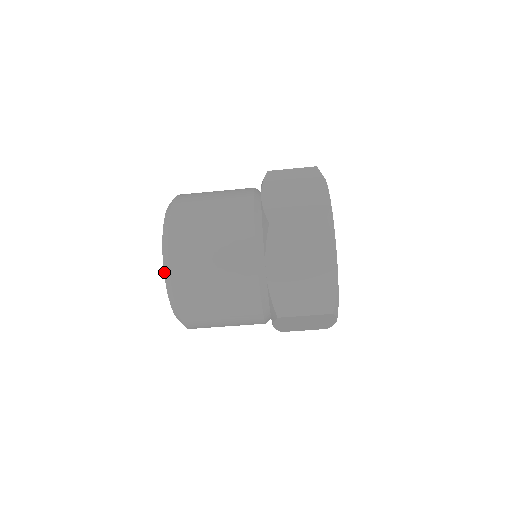
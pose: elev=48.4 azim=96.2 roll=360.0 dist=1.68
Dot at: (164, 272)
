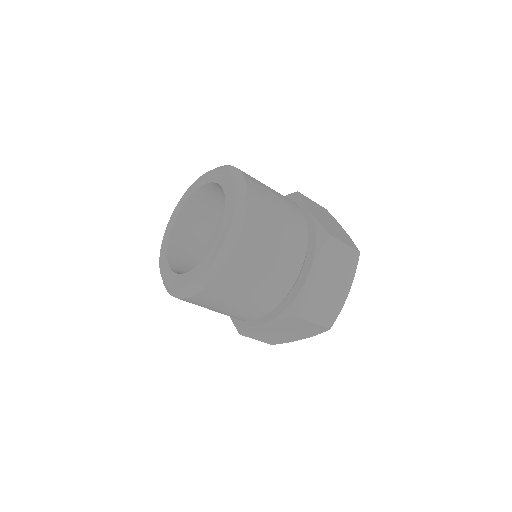
Dot at: (190, 285)
